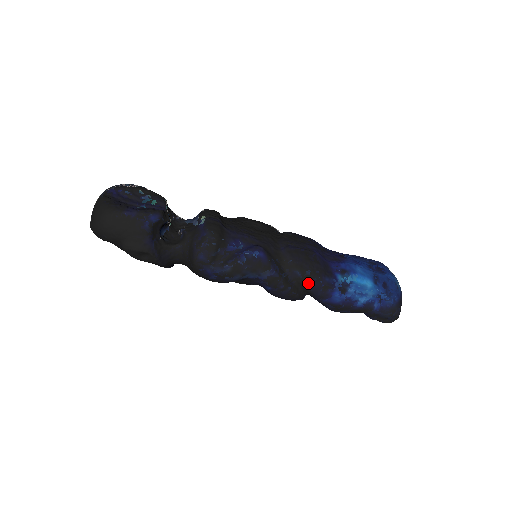
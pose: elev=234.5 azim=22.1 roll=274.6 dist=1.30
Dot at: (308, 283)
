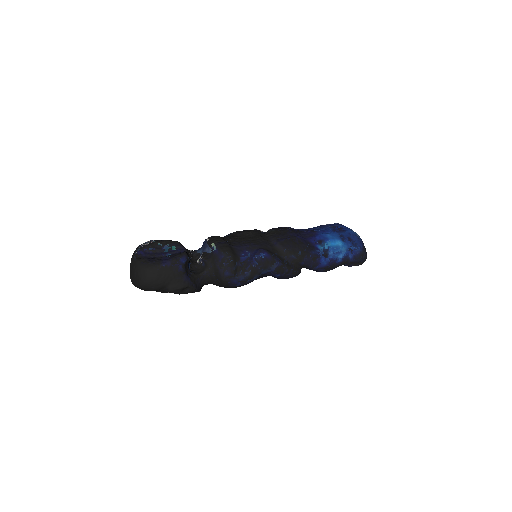
Dot at: (302, 260)
